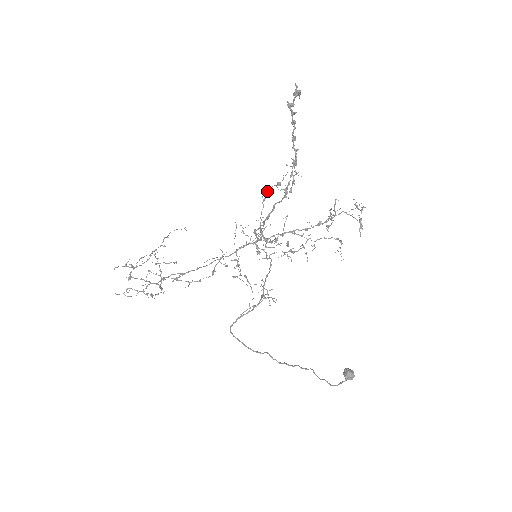
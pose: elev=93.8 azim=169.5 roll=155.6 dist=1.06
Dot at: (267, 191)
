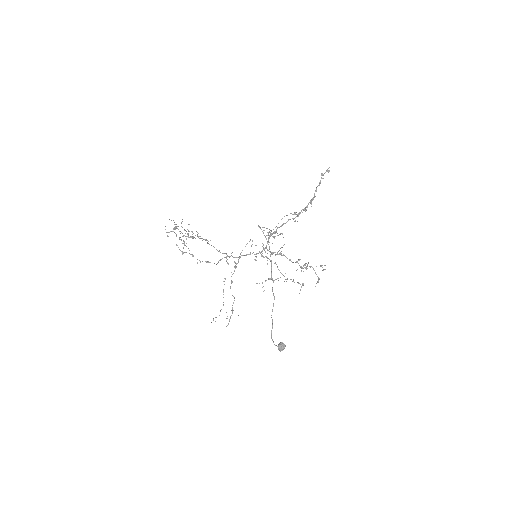
Dot at: occluded
